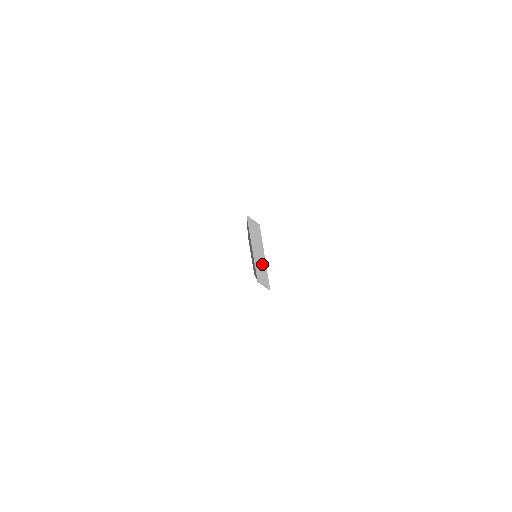
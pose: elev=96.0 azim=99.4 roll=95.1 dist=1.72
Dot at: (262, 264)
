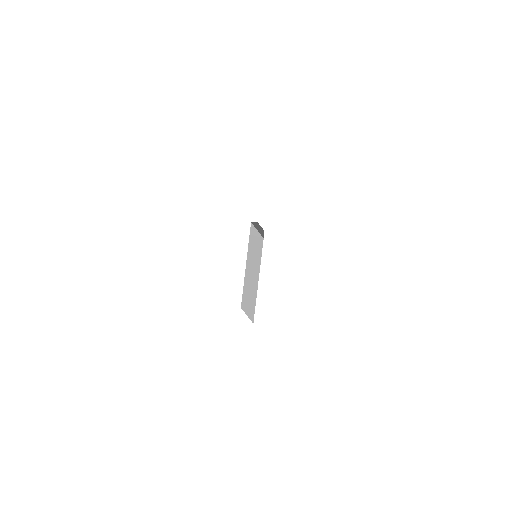
Dot at: (253, 288)
